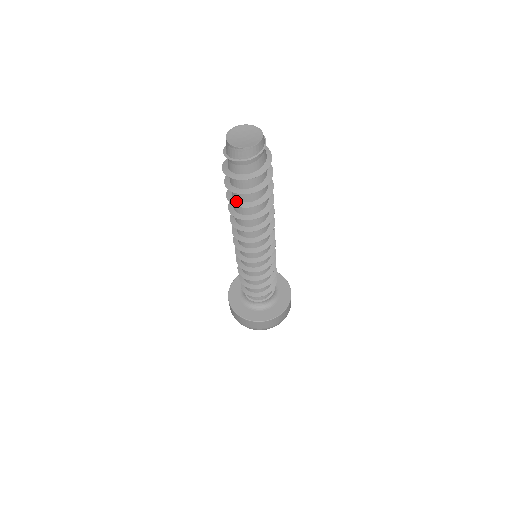
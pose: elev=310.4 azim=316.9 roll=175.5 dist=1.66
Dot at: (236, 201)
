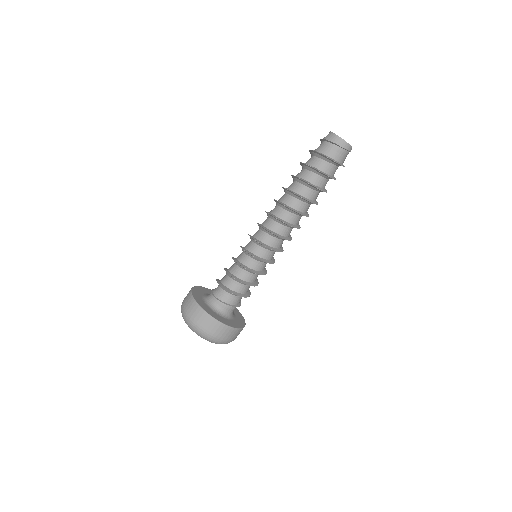
Dot at: occluded
